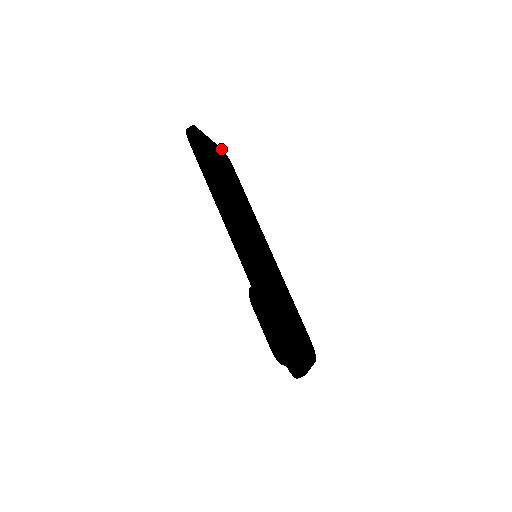
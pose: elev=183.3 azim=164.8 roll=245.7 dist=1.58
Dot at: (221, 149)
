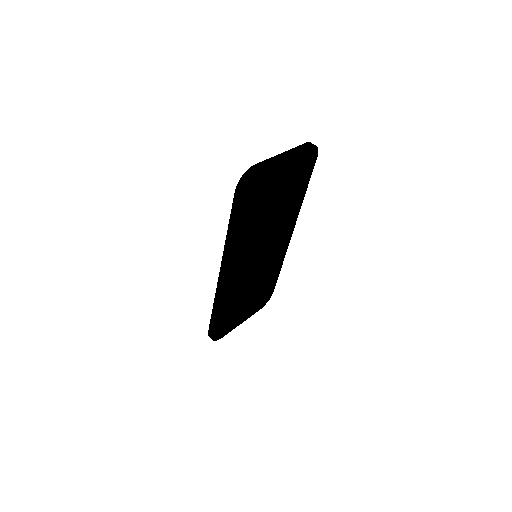
Dot at: (308, 148)
